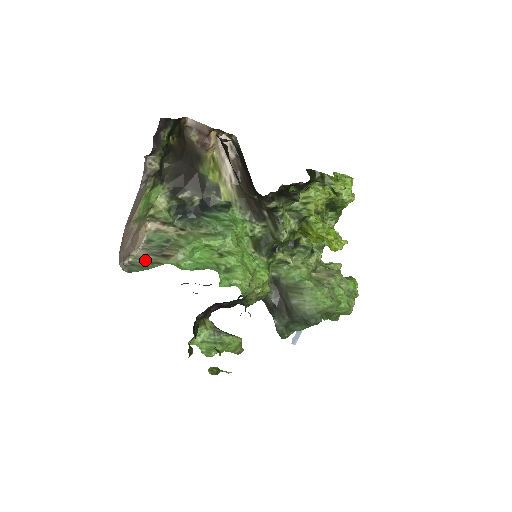
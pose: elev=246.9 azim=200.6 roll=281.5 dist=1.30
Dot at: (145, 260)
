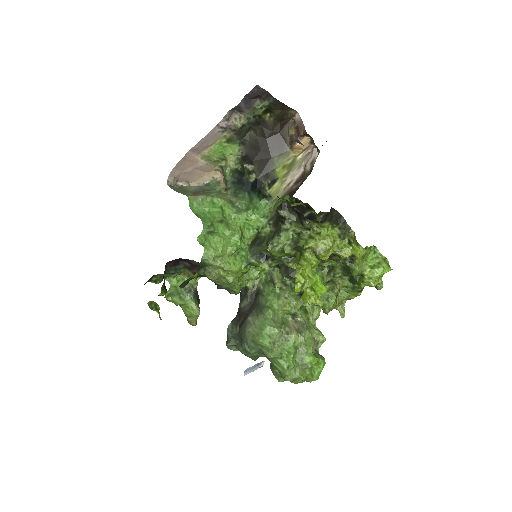
Dot at: (187, 189)
